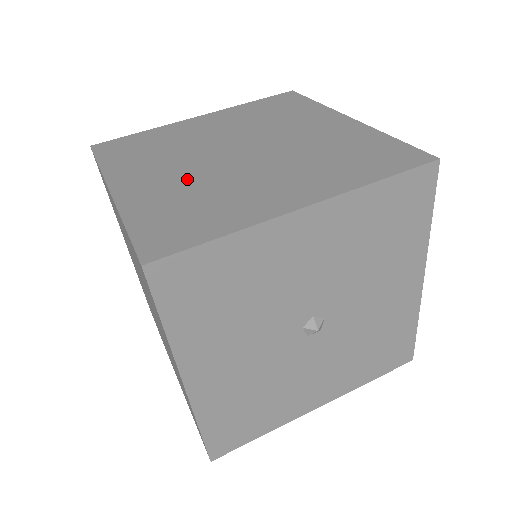
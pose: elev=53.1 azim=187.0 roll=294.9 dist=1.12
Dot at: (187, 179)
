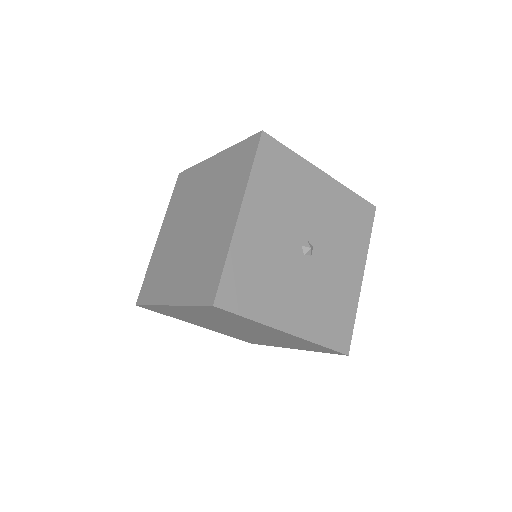
Dot at: (188, 262)
